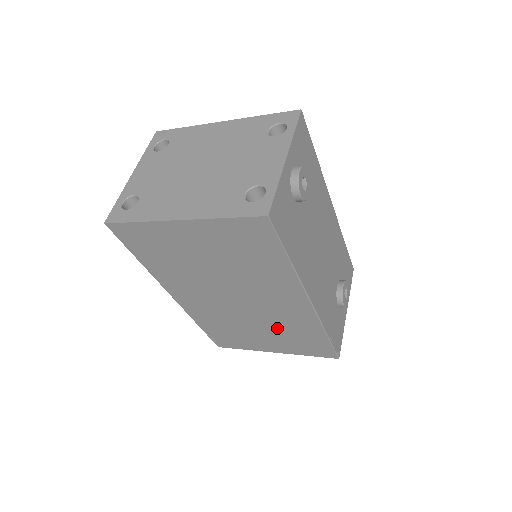
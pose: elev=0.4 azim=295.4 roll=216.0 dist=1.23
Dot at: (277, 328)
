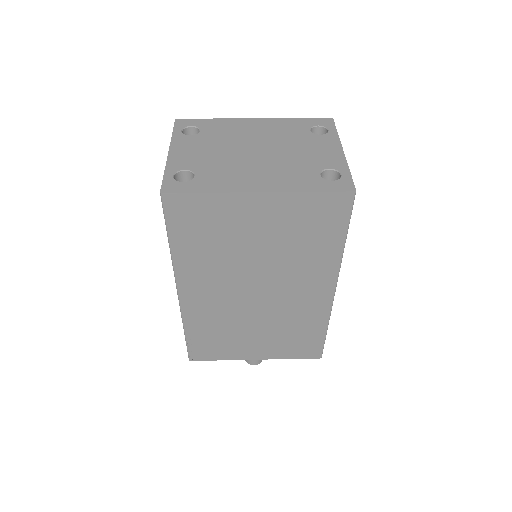
Dot at: (279, 326)
